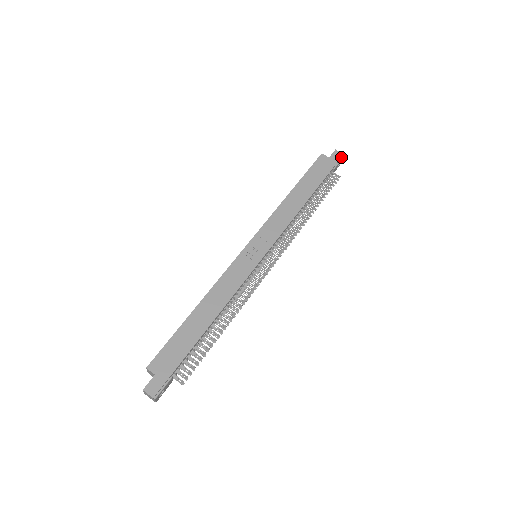
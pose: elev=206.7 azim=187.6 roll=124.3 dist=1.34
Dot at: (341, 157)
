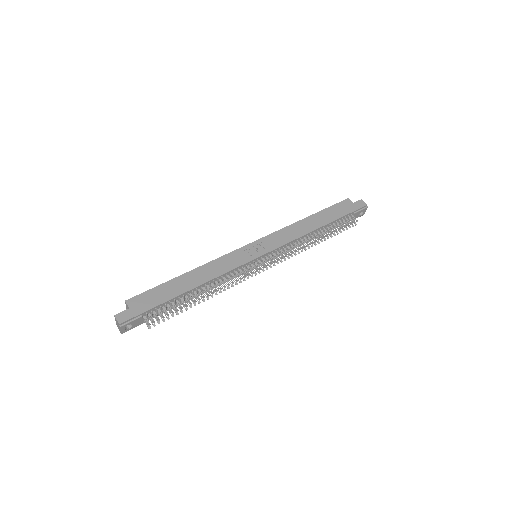
Dot at: (364, 206)
